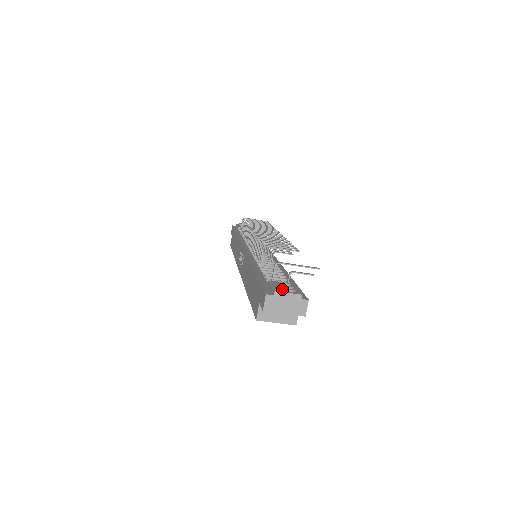
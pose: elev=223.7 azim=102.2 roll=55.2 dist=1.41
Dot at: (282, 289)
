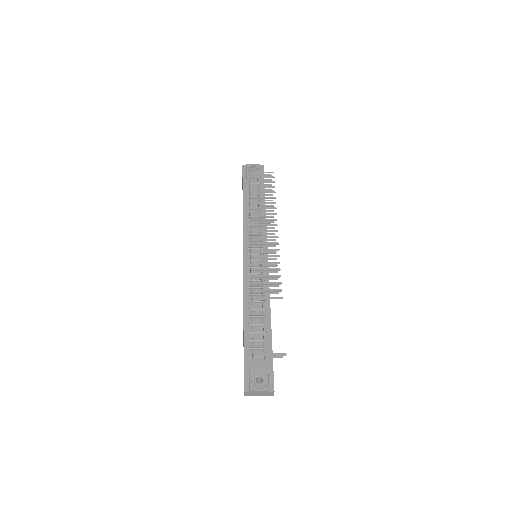
Dot at: (255, 388)
